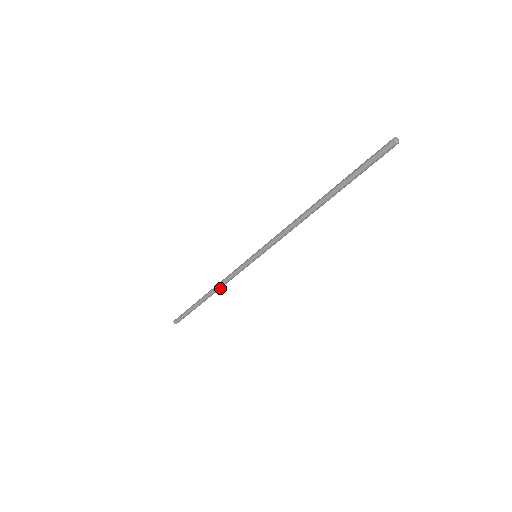
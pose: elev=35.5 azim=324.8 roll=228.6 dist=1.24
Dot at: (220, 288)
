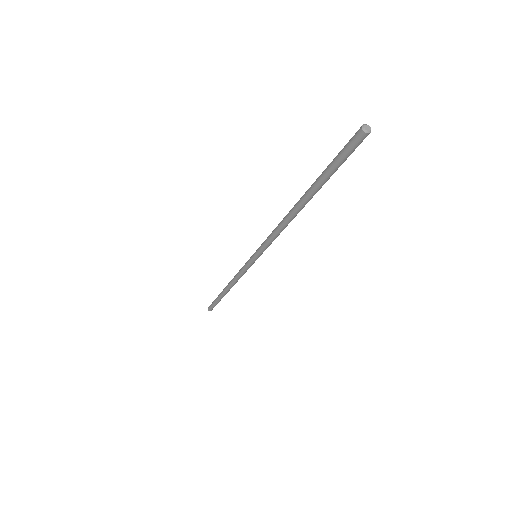
Dot at: (236, 282)
